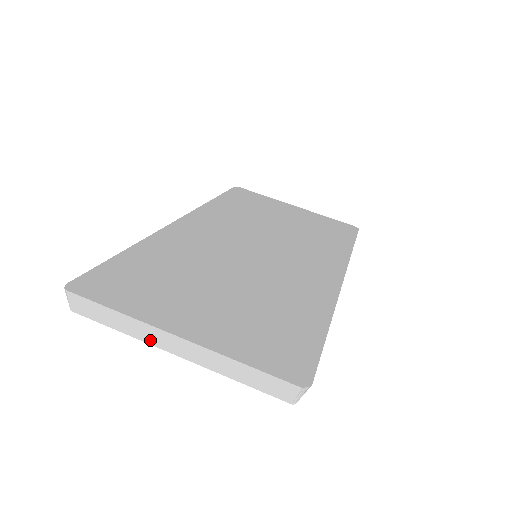
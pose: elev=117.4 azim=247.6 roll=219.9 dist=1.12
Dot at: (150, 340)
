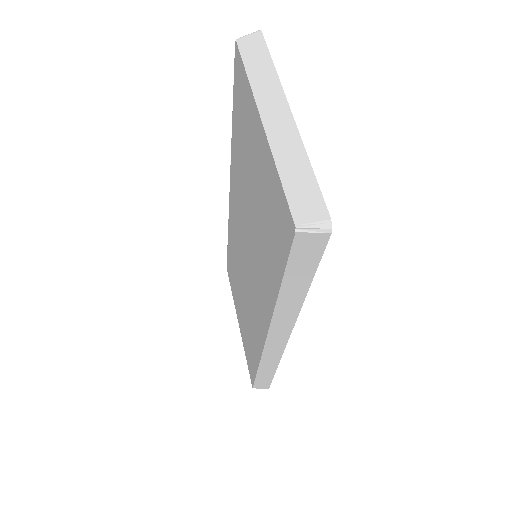
Dot at: (261, 96)
